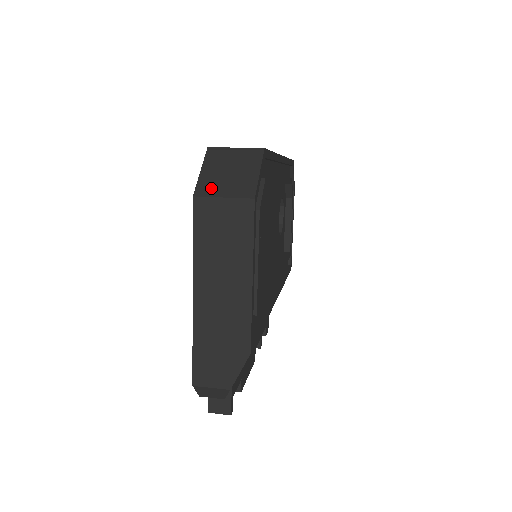
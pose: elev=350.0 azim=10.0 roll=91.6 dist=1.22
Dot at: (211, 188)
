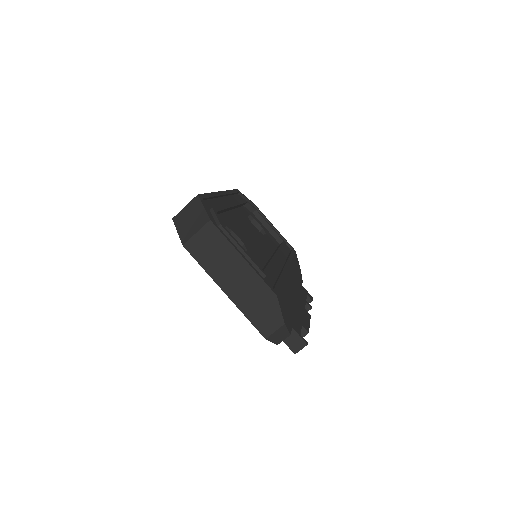
Dot at: (188, 234)
